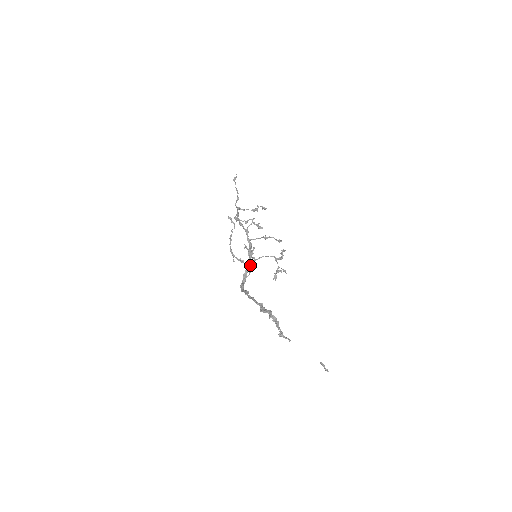
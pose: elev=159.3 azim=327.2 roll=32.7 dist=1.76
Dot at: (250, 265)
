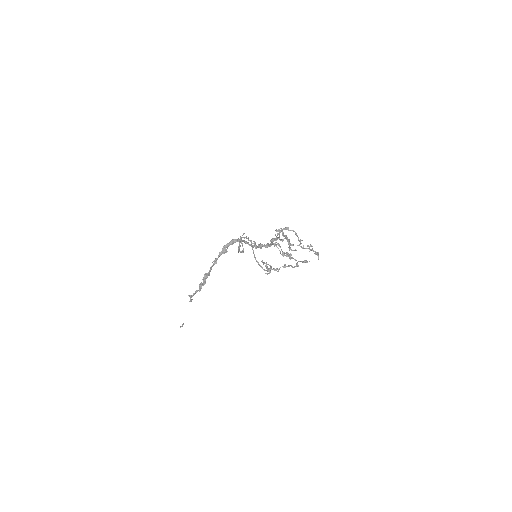
Dot at: (253, 246)
